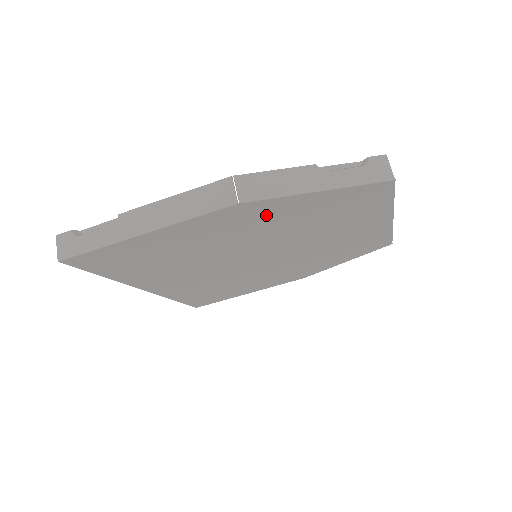
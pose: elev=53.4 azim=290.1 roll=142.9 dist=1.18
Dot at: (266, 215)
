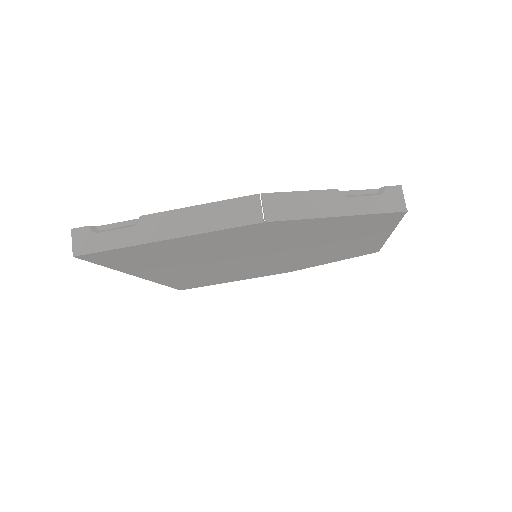
Dot at: (283, 230)
